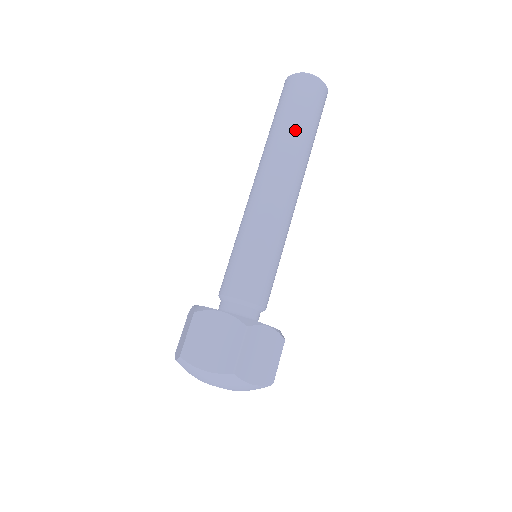
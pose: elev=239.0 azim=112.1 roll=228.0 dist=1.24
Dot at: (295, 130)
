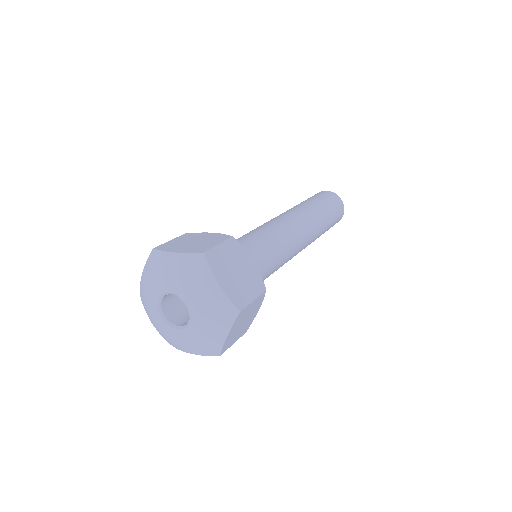
Dot at: (313, 204)
